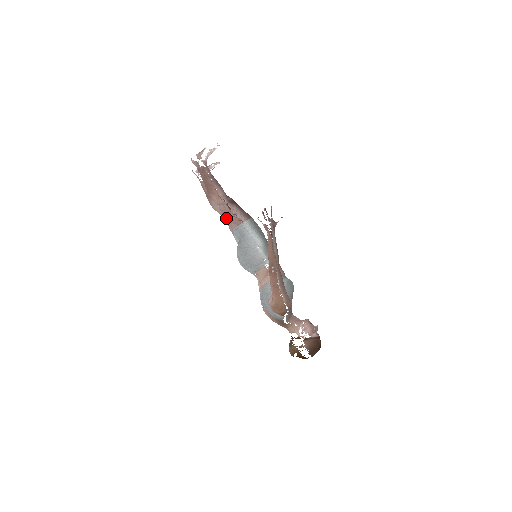
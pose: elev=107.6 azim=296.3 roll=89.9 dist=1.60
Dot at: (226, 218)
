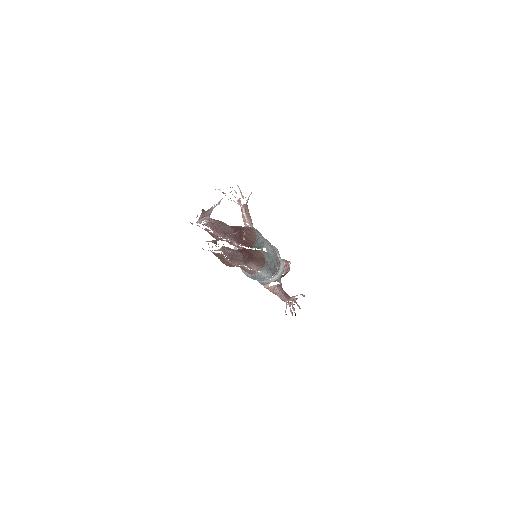
Dot at: occluded
